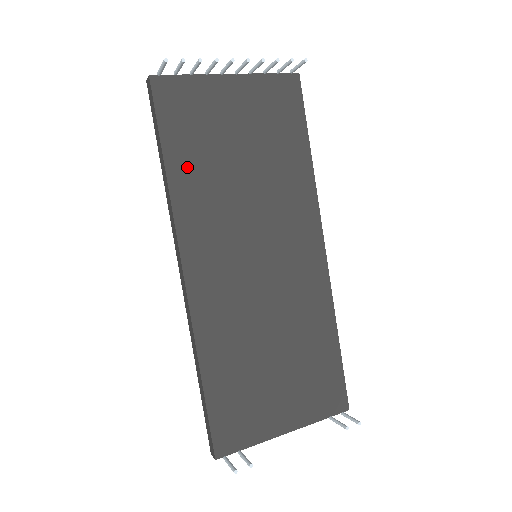
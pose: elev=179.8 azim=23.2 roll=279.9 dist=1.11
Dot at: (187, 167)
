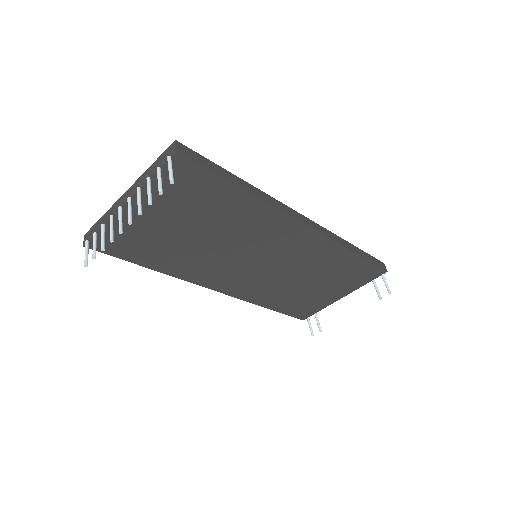
Dot at: (164, 261)
